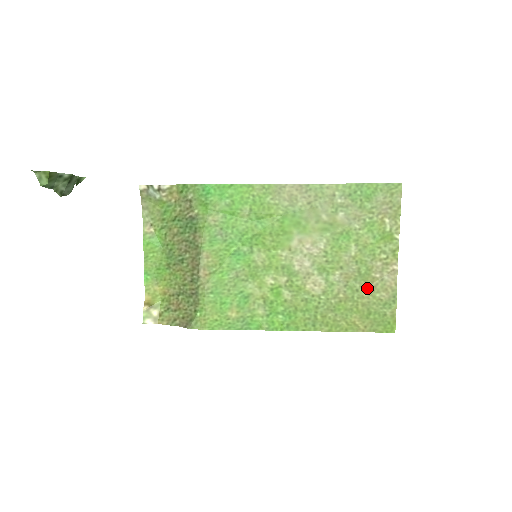
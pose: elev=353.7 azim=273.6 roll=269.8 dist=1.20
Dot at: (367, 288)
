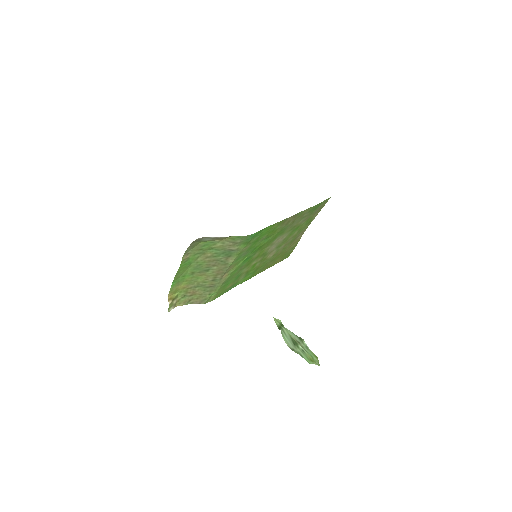
Dot at: (290, 245)
